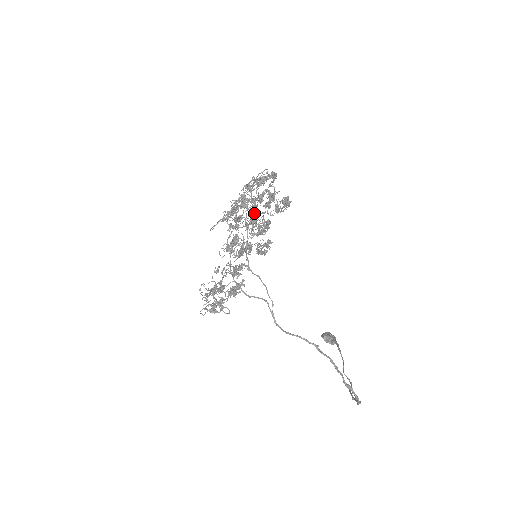
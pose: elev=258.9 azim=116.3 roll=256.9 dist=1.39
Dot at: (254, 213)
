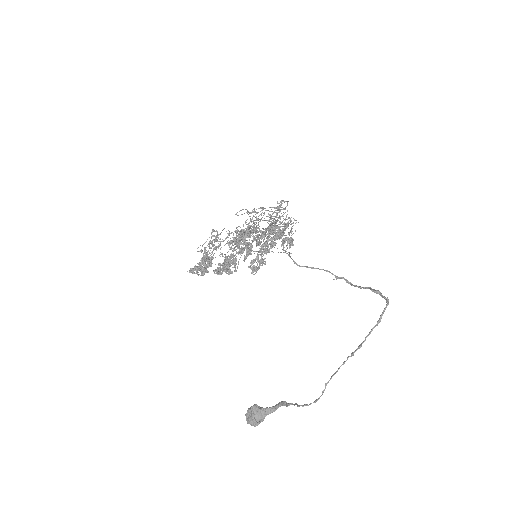
Dot at: (265, 234)
